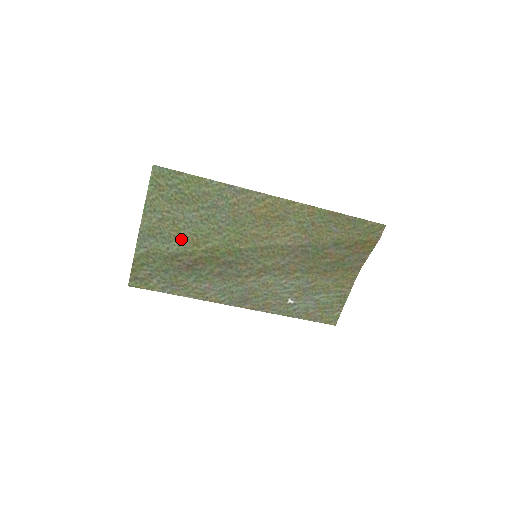
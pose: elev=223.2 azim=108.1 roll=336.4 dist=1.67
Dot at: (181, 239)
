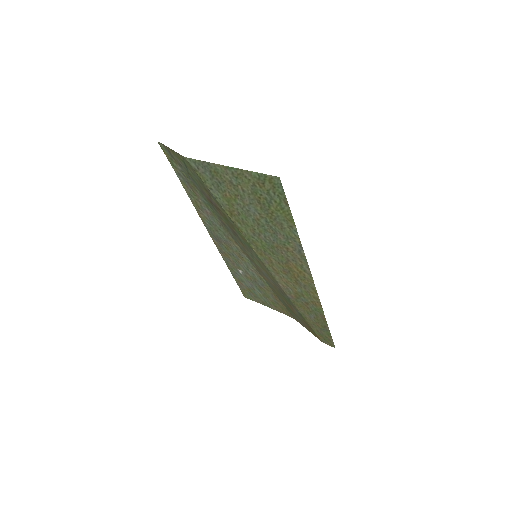
Dot at: (227, 201)
